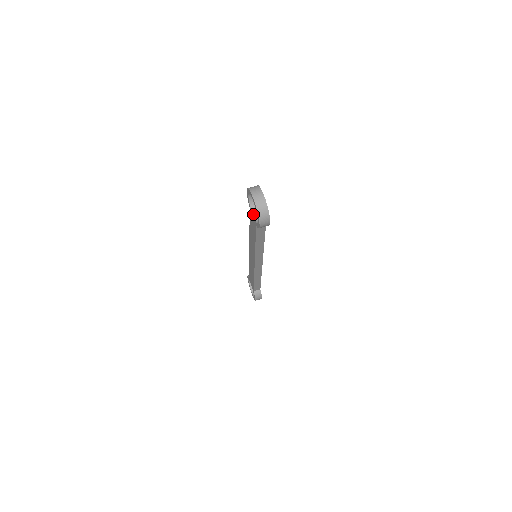
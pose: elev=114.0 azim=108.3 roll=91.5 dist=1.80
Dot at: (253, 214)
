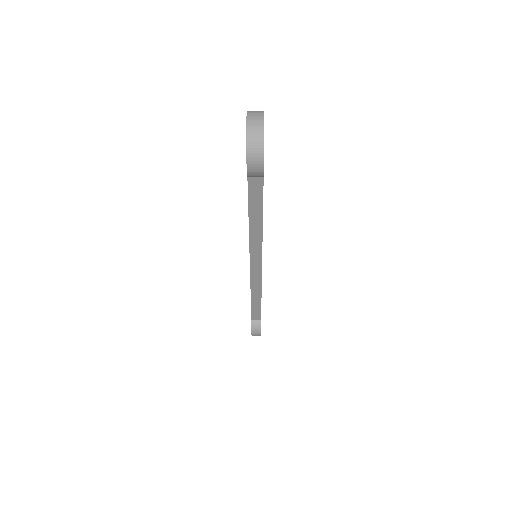
Dot at: occluded
